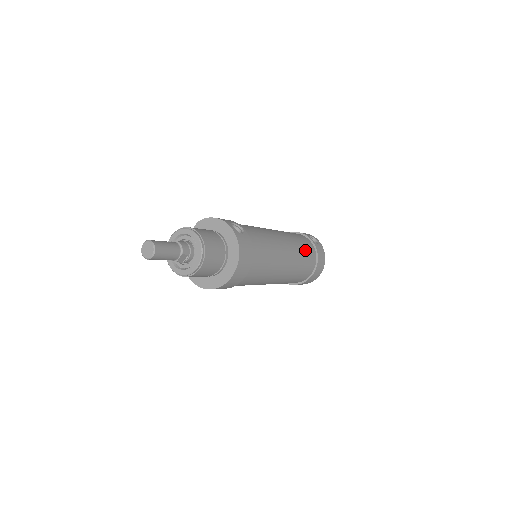
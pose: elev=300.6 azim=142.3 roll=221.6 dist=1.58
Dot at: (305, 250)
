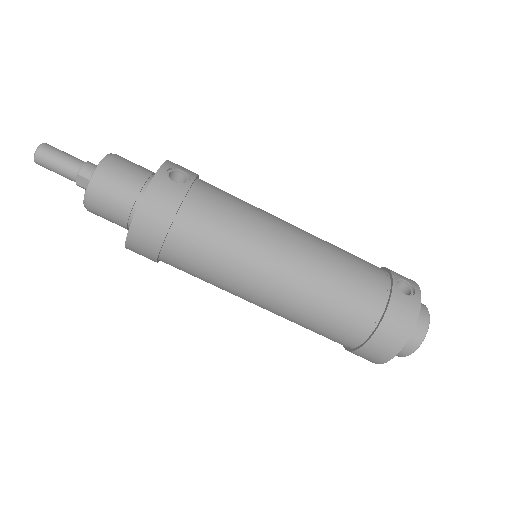
Dot at: (350, 283)
